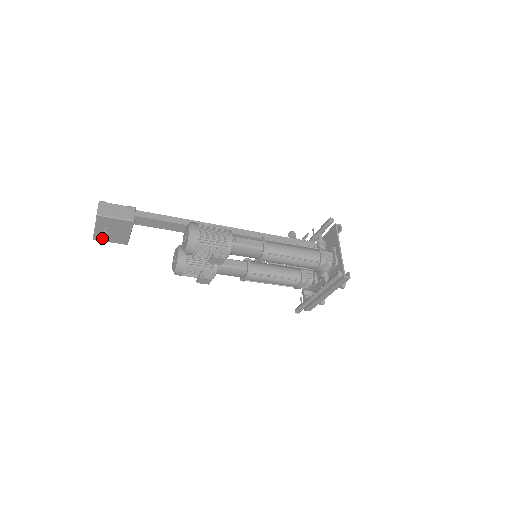
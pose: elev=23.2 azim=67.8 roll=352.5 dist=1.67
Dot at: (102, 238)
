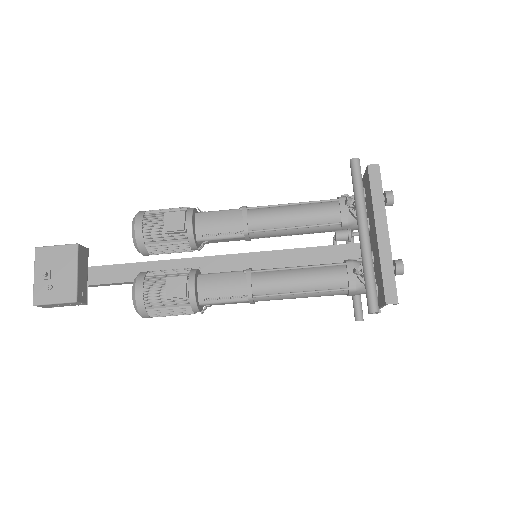
Dot at: (44, 297)
